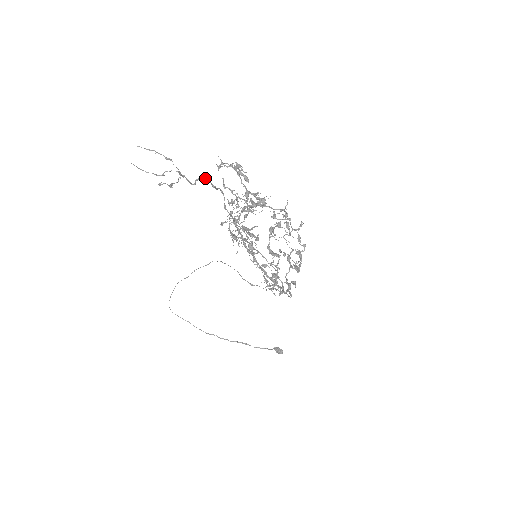
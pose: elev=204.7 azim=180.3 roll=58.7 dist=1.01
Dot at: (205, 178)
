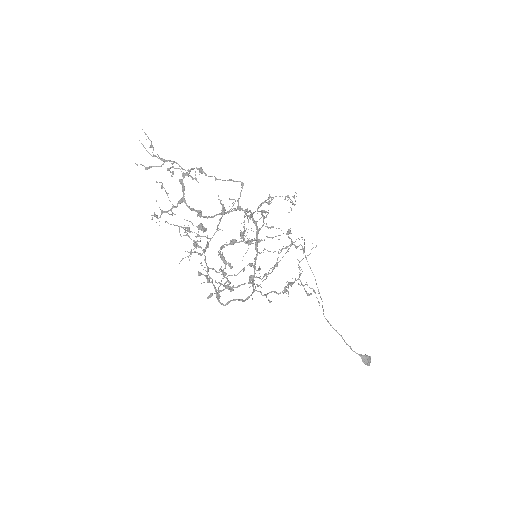
Dot at: (199, 170)
